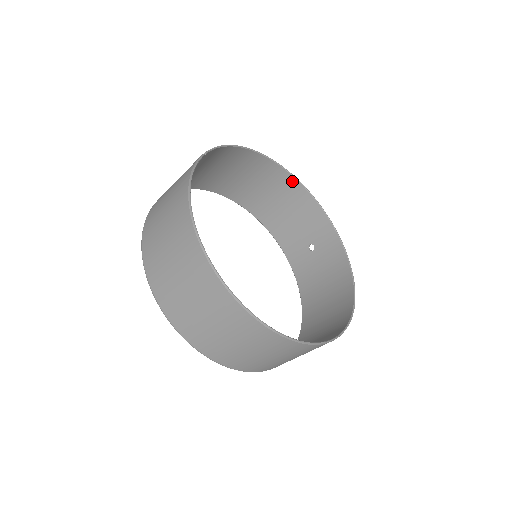
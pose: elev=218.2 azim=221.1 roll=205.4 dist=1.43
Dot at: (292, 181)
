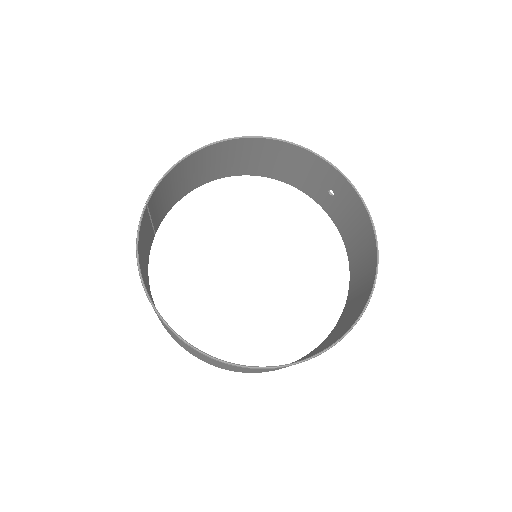
Dot at: (270, 142)
